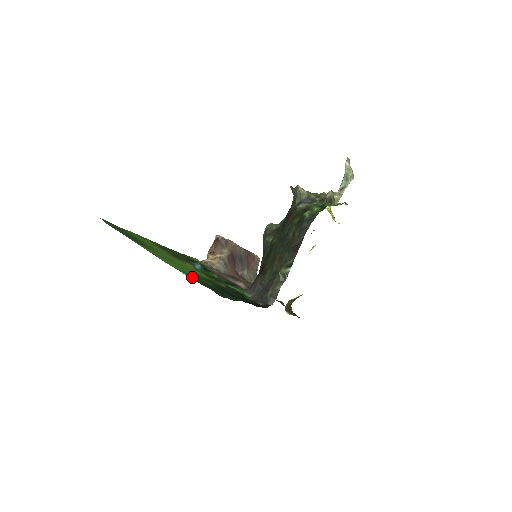
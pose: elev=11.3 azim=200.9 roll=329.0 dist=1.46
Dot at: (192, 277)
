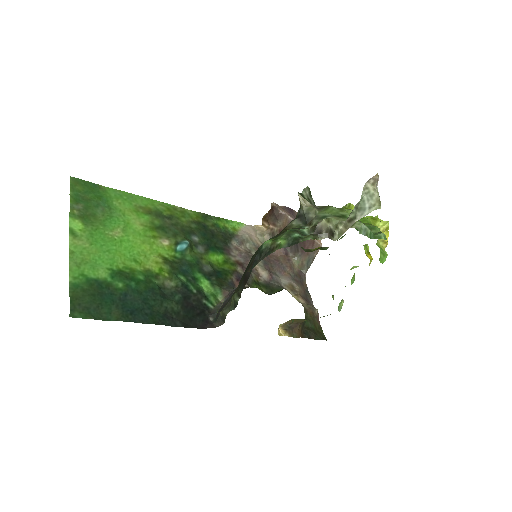
Dot at: (82, 278)
